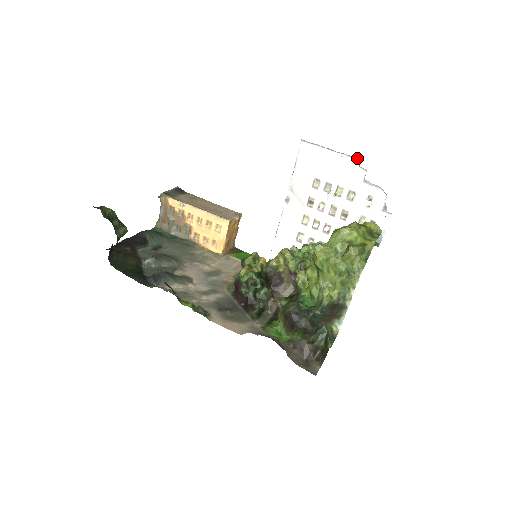
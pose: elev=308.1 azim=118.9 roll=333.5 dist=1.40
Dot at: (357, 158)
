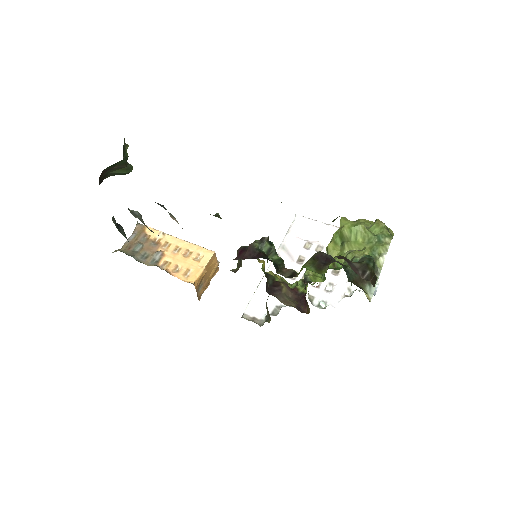
Dot at: occluded
